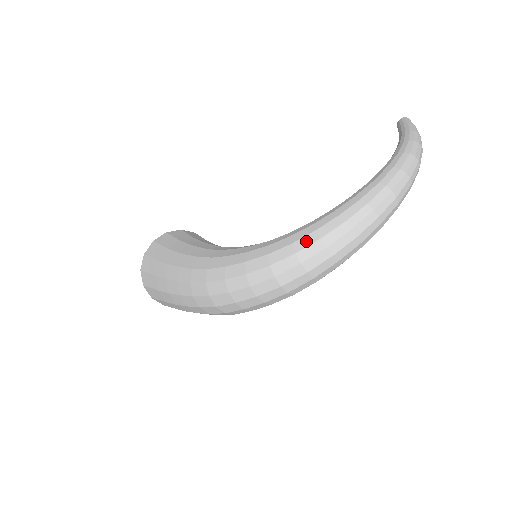
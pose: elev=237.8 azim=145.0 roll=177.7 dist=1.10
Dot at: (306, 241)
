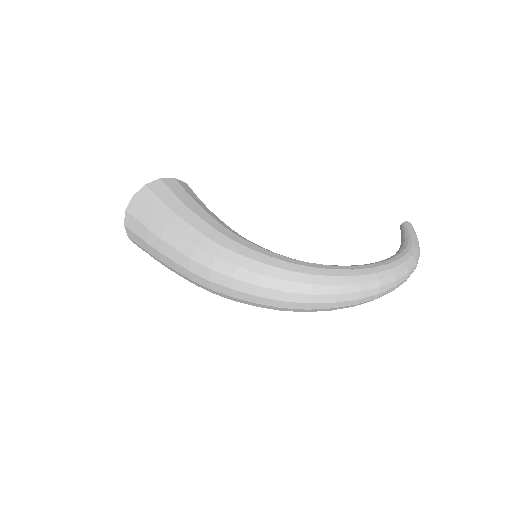
Dot at: (325, 280)
